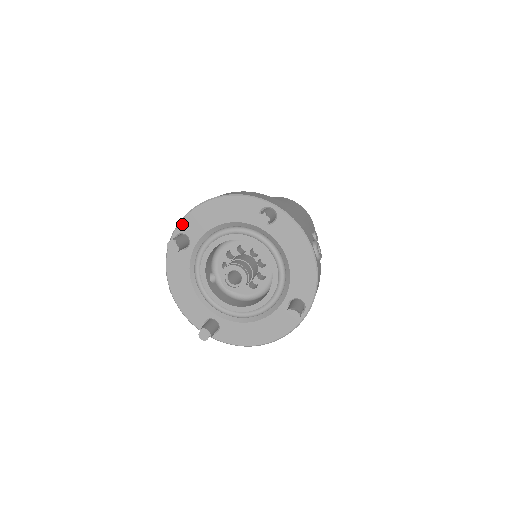
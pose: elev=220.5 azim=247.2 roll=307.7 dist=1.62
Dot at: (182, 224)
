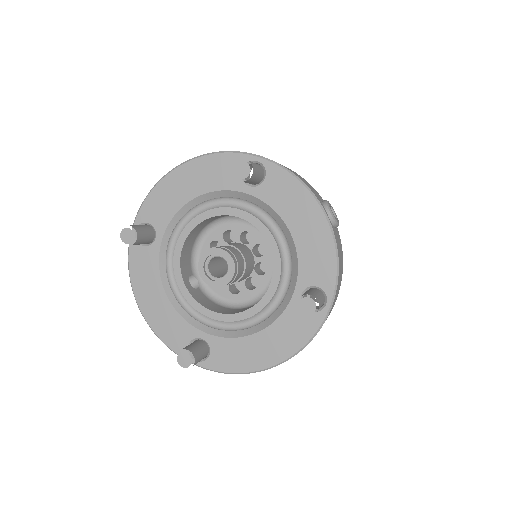
Dot at: (143, 210)
